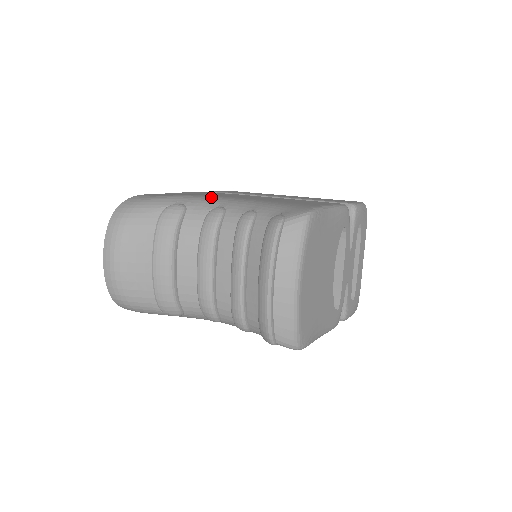
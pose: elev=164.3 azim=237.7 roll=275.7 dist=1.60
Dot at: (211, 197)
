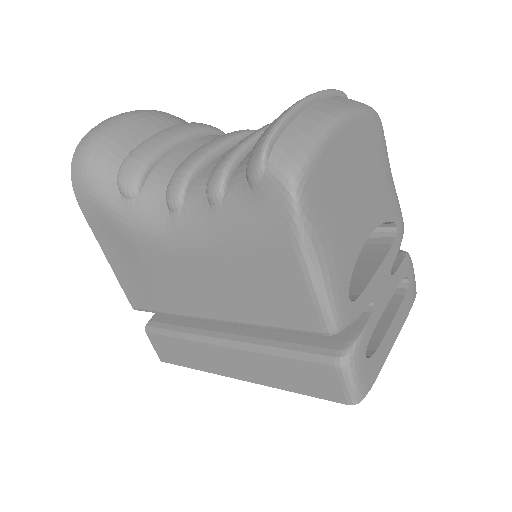
Dot at: occluded
